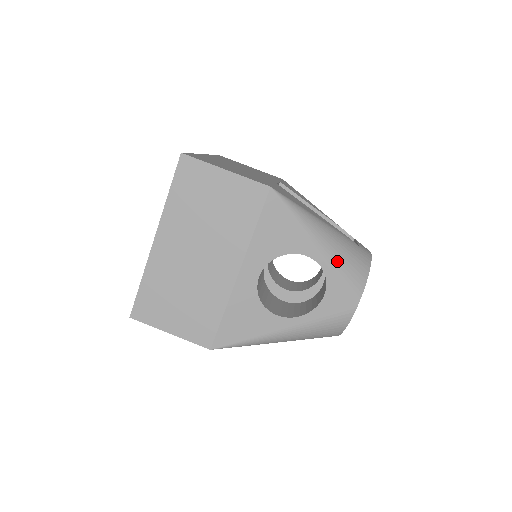
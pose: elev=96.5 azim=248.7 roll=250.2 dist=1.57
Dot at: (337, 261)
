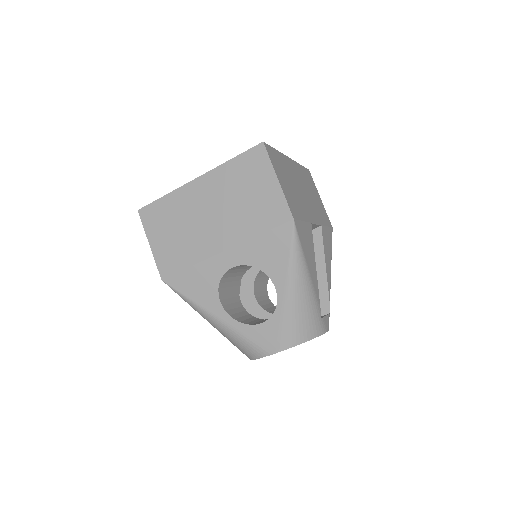
Dot at: (291, 310)
